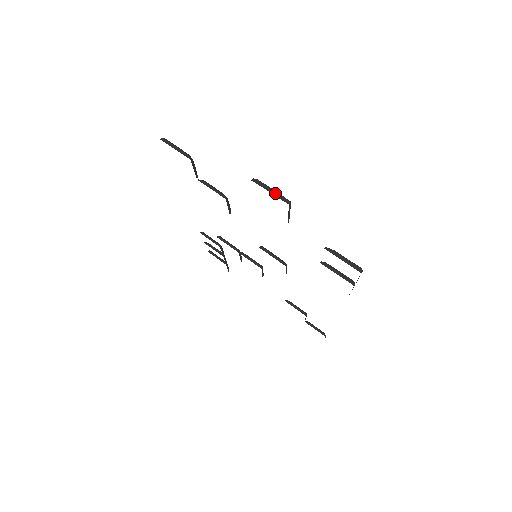
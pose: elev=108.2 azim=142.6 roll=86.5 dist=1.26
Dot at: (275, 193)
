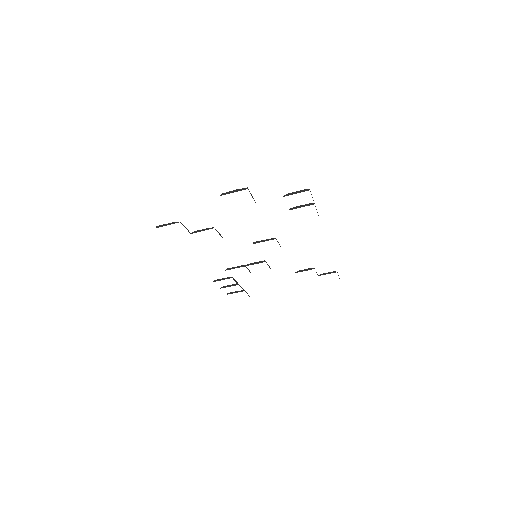
Dot at: (237, 191)
